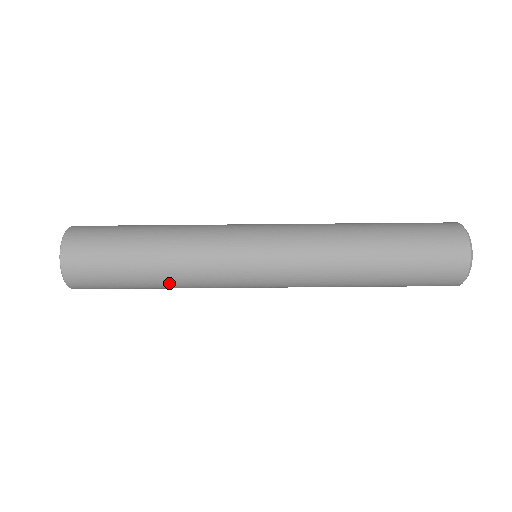
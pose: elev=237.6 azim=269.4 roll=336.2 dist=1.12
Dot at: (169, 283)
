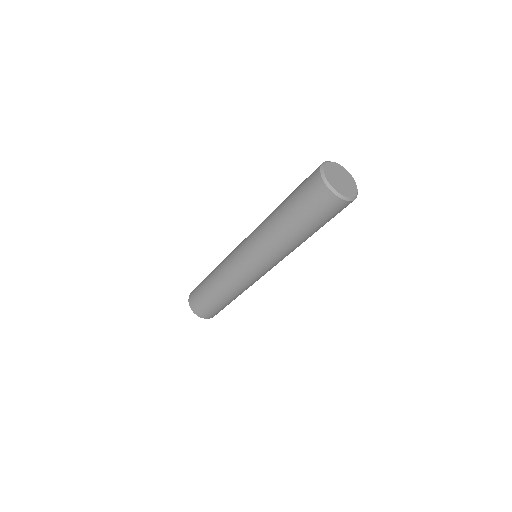
Dot at: occluded
